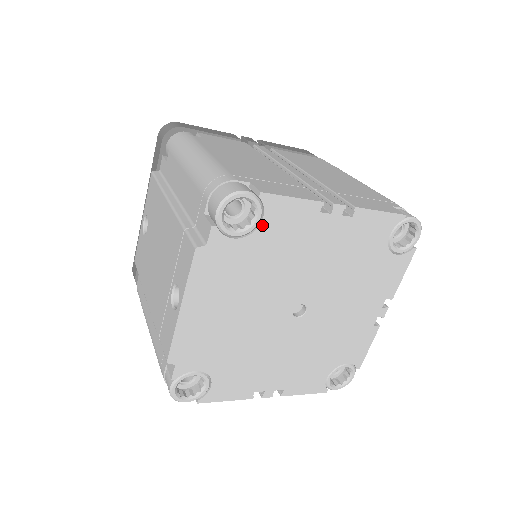
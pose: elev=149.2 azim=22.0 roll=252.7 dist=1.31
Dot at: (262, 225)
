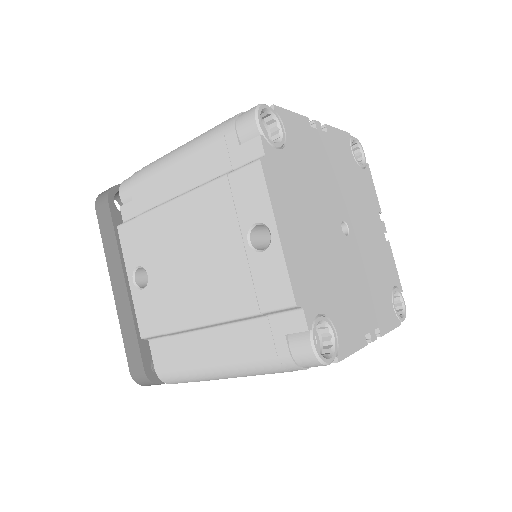
Dot at: (287, 137)
